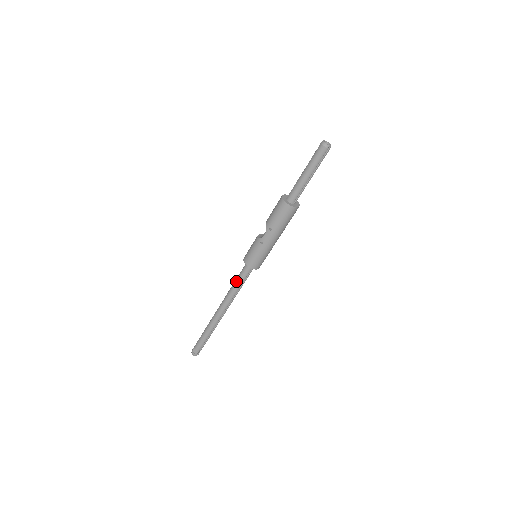
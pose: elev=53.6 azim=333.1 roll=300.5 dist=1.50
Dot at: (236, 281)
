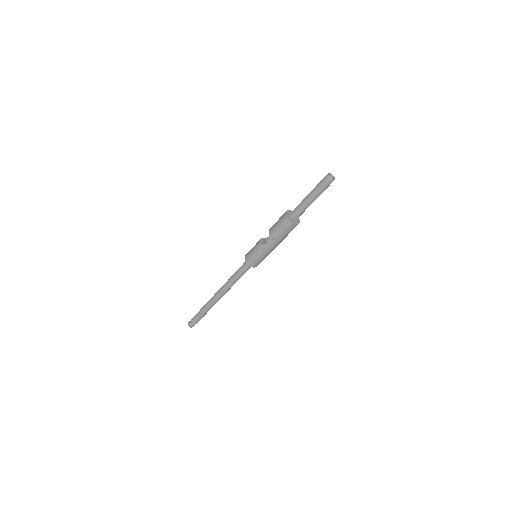
Dot at: (236, 274)
